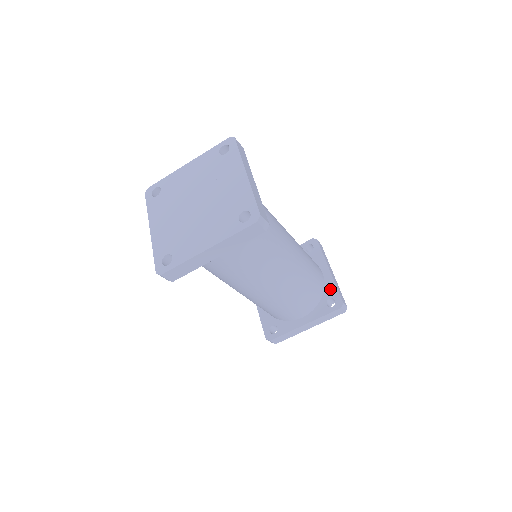
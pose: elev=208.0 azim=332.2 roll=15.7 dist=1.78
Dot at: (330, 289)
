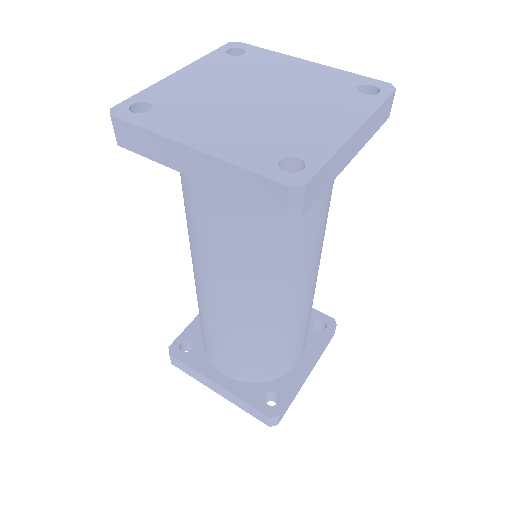
Dot at: occluded
